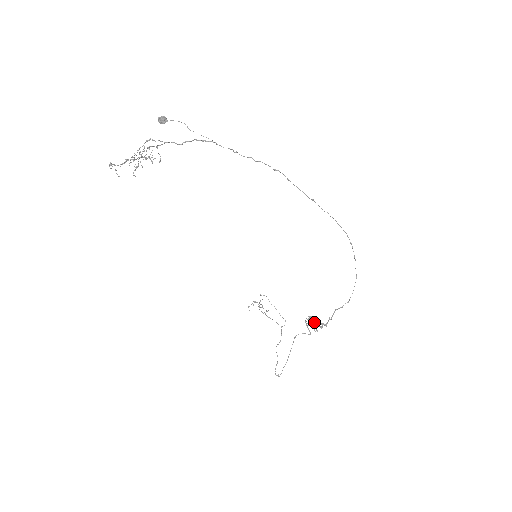
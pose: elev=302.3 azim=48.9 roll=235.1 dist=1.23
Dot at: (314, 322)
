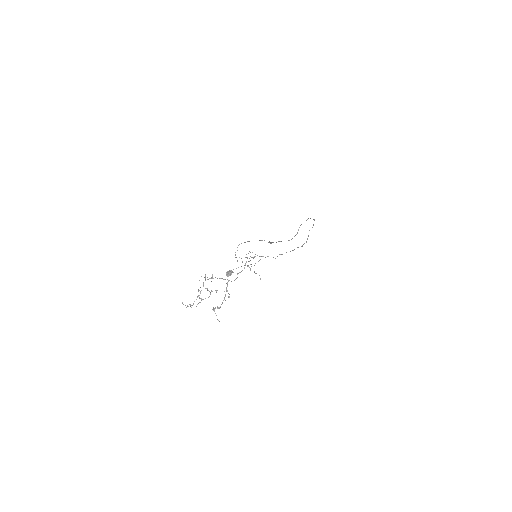
Dot at: occluded
